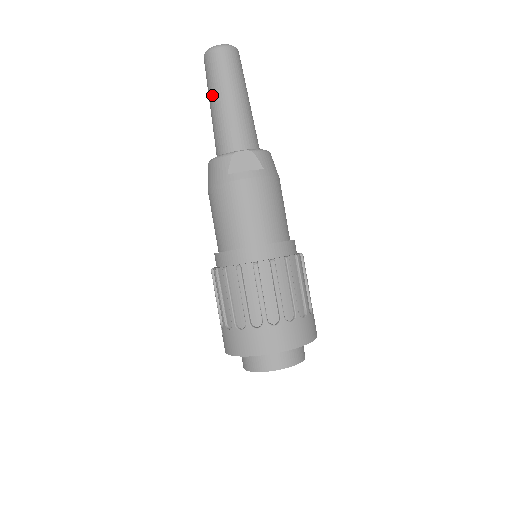
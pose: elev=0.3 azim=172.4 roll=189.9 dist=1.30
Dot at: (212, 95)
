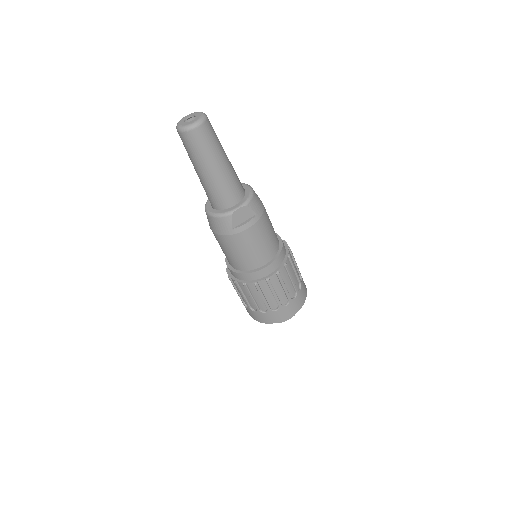
Dot at: (198, 166)
